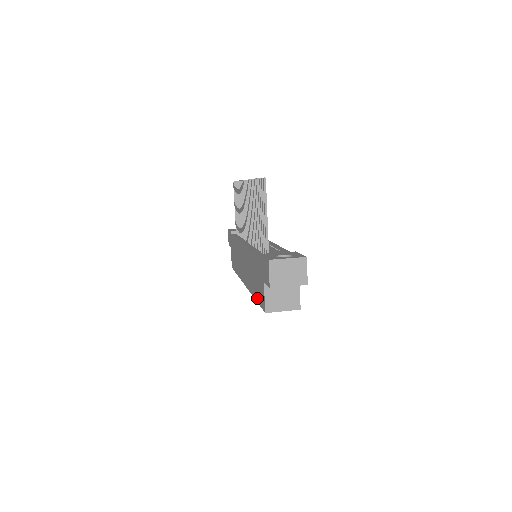
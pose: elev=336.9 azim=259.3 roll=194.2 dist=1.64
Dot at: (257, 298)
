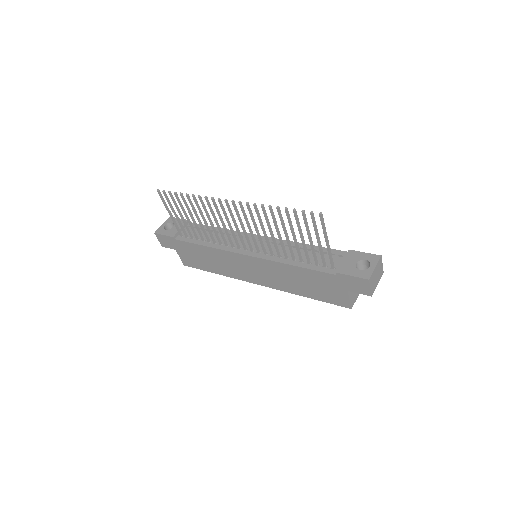
Dot at: (318, 298)
